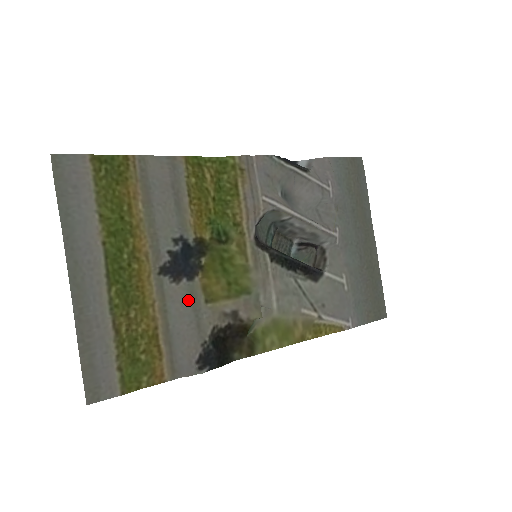
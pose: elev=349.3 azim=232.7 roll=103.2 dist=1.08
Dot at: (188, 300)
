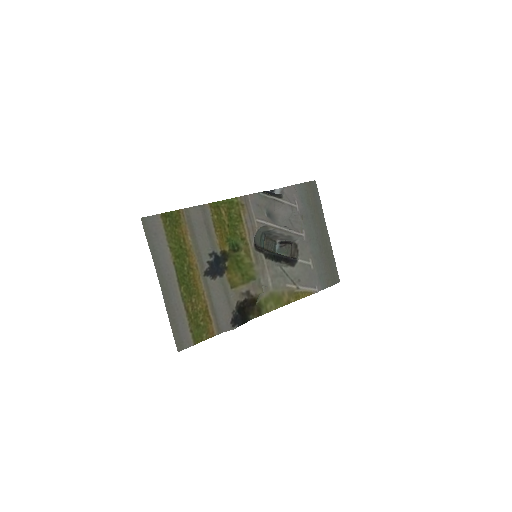
Dot at: (221, 288)
